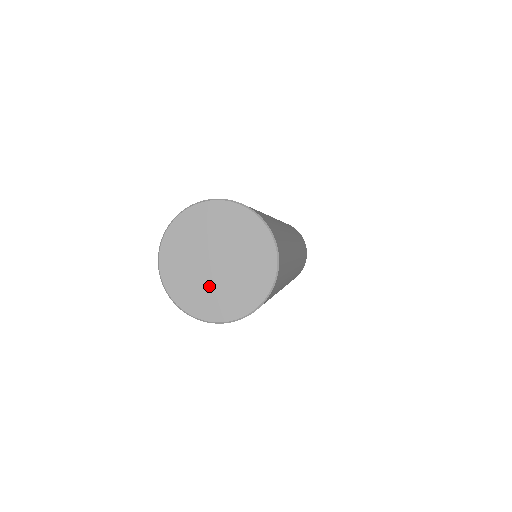
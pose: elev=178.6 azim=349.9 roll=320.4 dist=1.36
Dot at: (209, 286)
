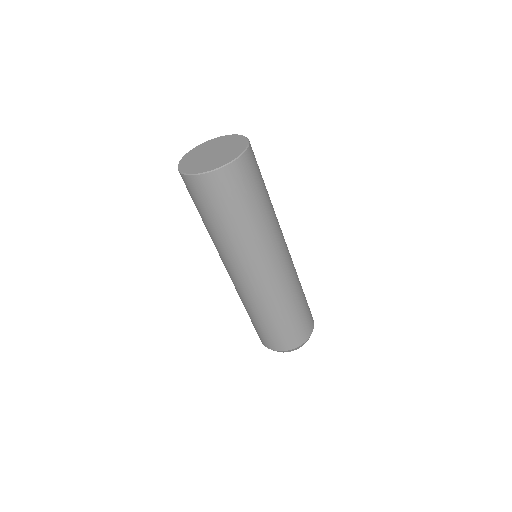
Dot at: (215, 159)
